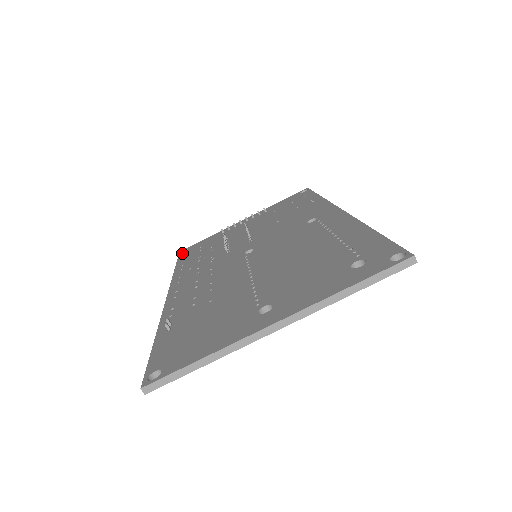
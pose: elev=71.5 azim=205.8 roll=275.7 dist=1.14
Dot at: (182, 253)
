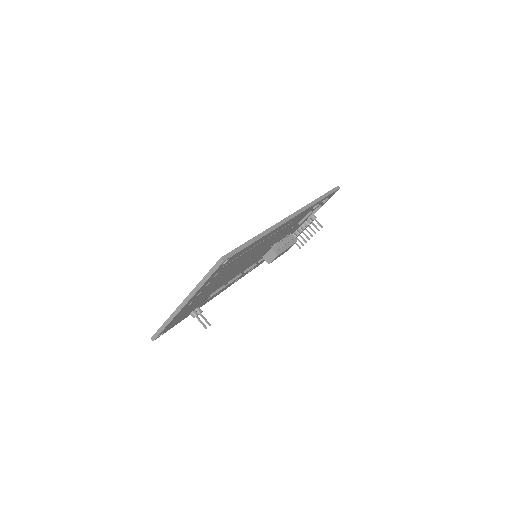
Dot at: occluded
